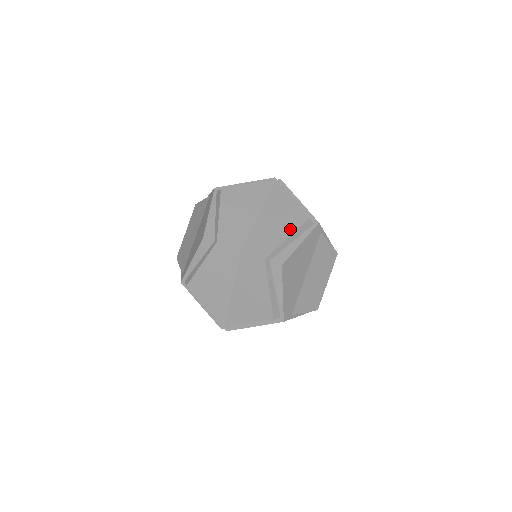
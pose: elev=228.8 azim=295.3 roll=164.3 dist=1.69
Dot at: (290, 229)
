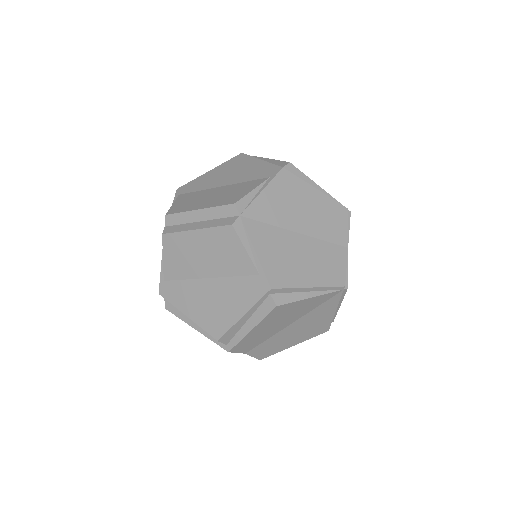
Dot at: (304, 339)
